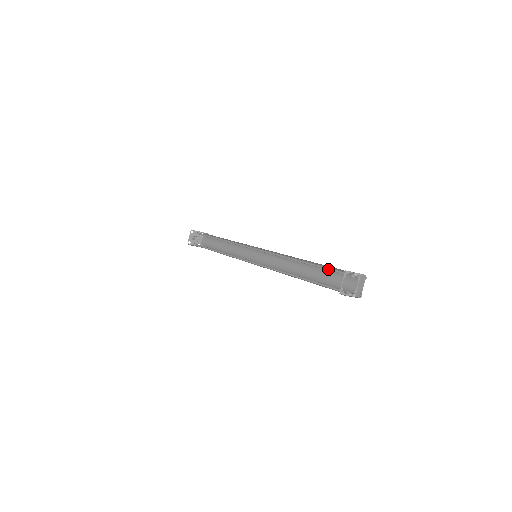
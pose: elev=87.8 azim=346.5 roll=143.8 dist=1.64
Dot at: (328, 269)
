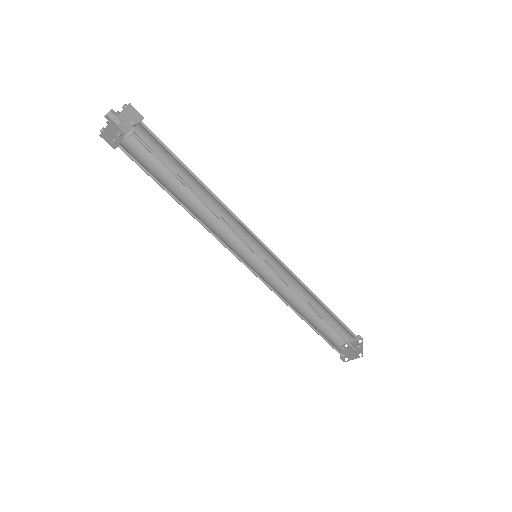
Dot at: (344, 338)
